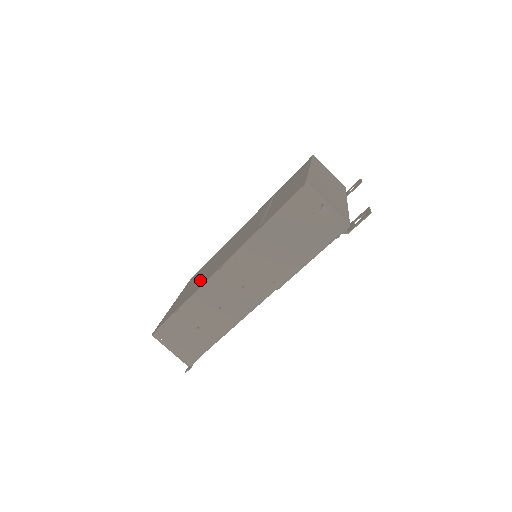
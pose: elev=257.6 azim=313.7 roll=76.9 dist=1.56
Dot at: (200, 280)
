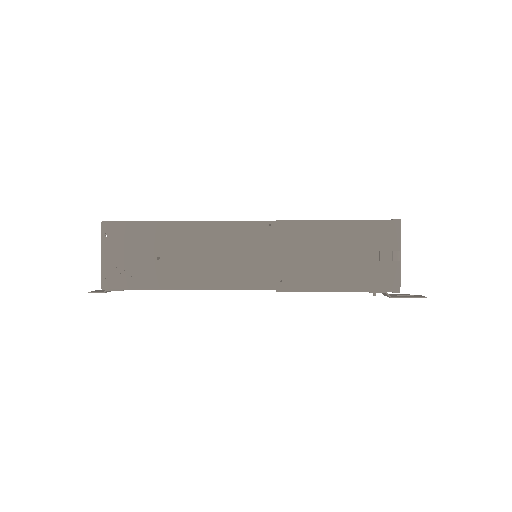
Dot at: occluded
